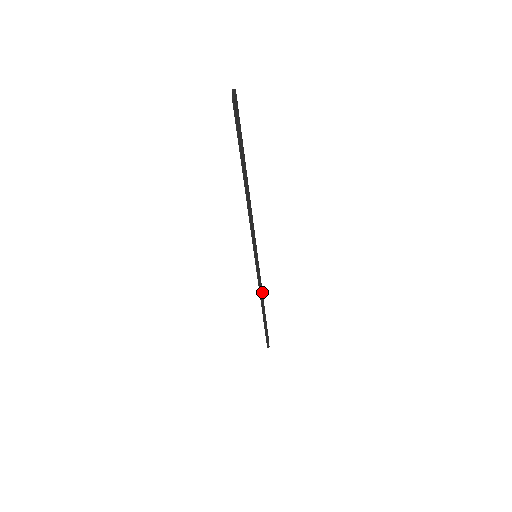
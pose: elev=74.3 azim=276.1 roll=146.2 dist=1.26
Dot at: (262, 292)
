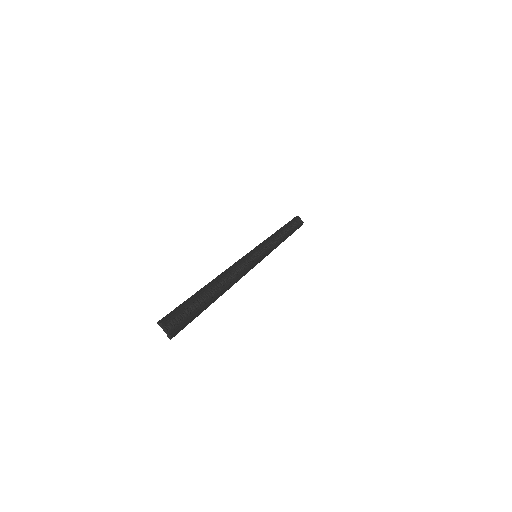
Dot at: (275, 235)
